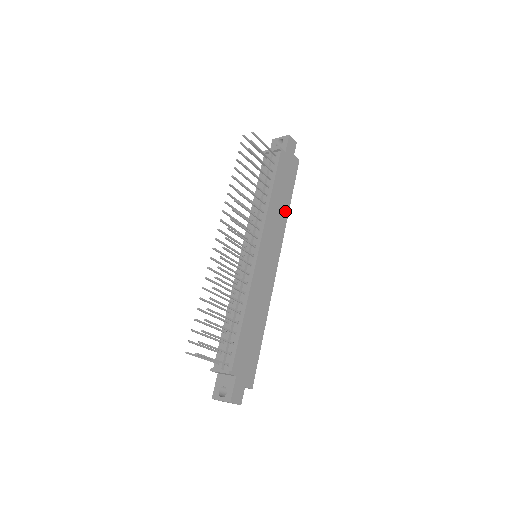
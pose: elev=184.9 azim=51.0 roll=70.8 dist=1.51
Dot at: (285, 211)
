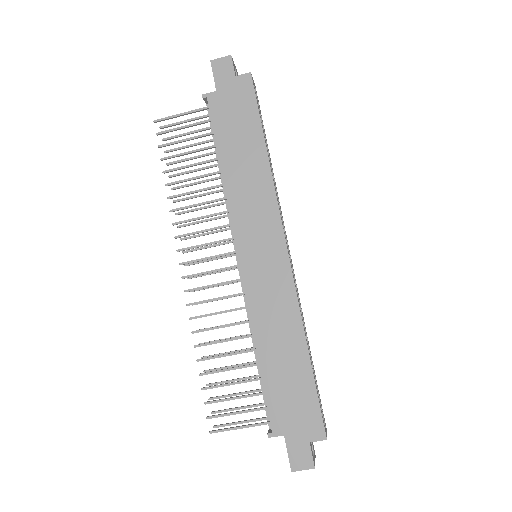
Dot at: (261, 166)
